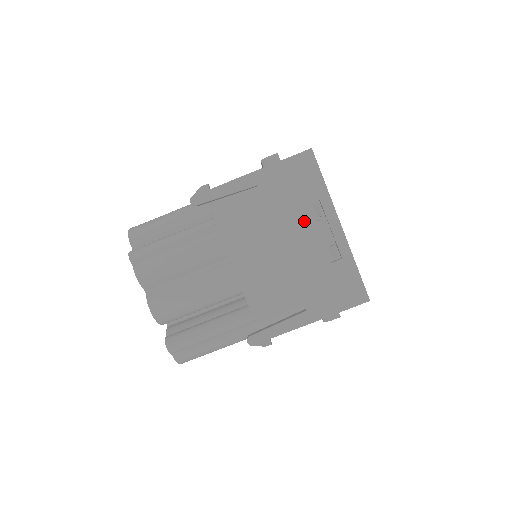
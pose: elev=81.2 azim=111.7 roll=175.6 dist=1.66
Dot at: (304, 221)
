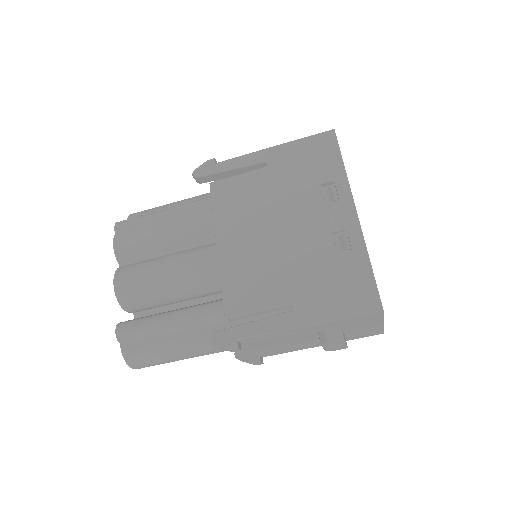
Dot at: (311, 202)
